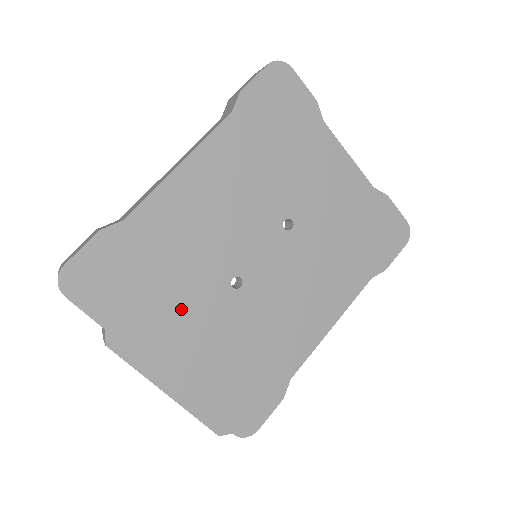
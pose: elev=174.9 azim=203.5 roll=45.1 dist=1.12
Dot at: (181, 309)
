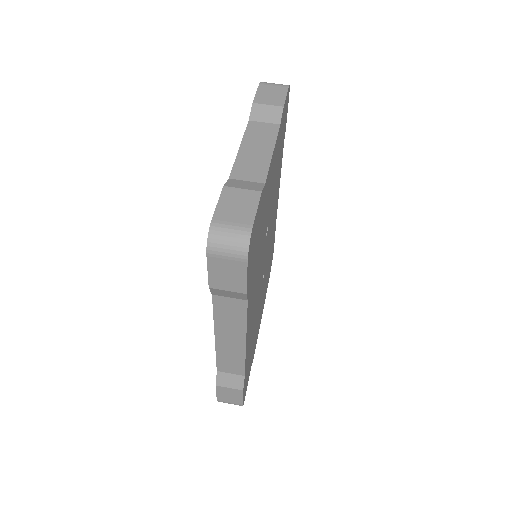
Dot at: (258, 317)
